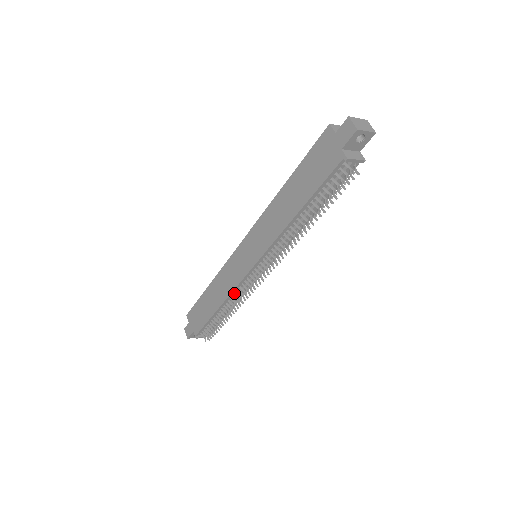
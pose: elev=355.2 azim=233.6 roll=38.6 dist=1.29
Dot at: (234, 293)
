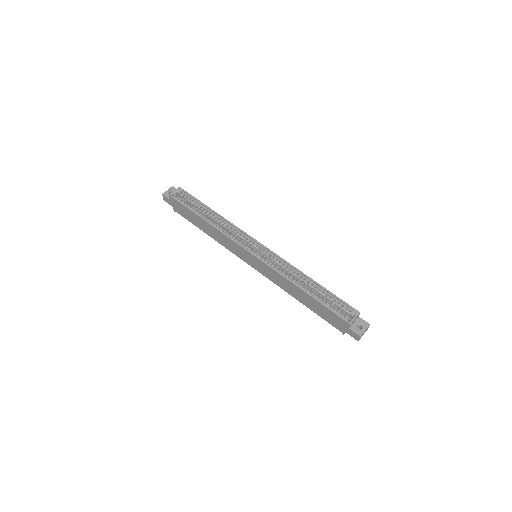
Dot at: occluded
